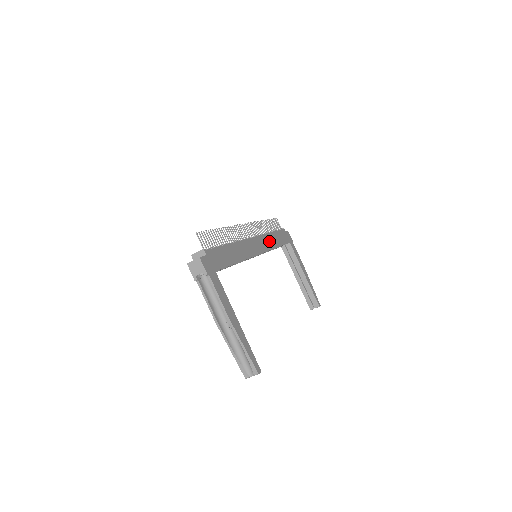
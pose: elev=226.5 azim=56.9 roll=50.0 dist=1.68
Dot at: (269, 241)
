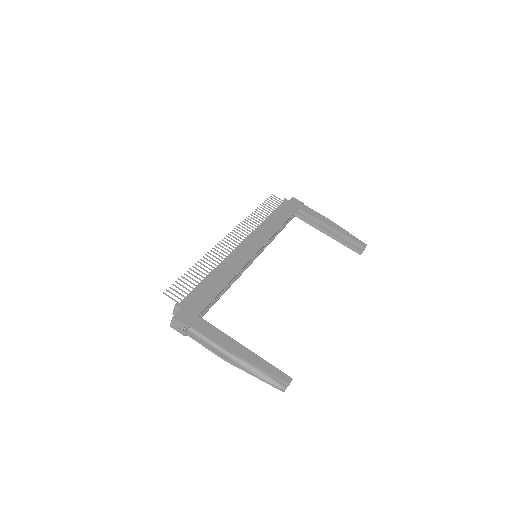
Dot at: (267, 229)
